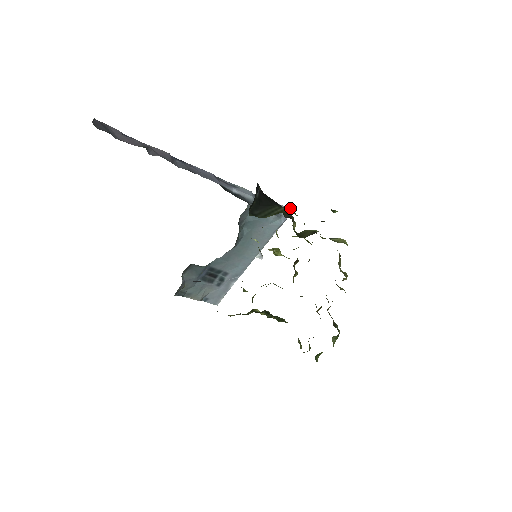
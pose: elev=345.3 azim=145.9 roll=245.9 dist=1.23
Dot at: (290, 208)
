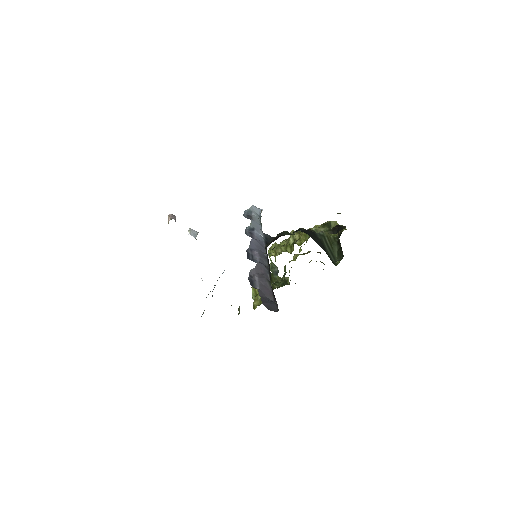
Dot at: (326, 233)
